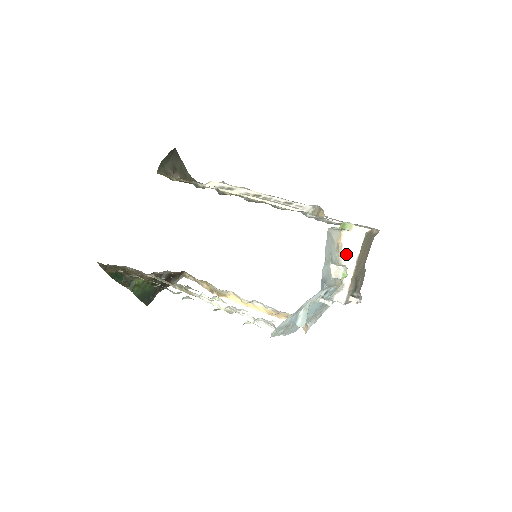
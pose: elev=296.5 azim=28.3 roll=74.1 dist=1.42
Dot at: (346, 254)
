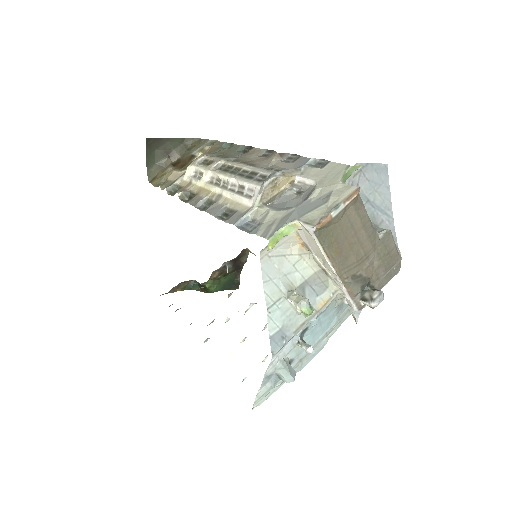
Dot at: (318, 257)
